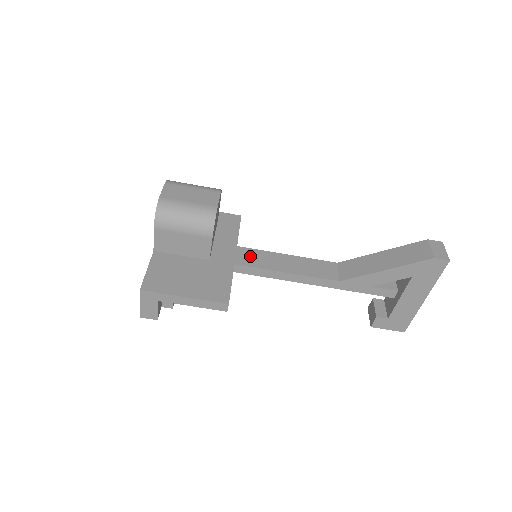
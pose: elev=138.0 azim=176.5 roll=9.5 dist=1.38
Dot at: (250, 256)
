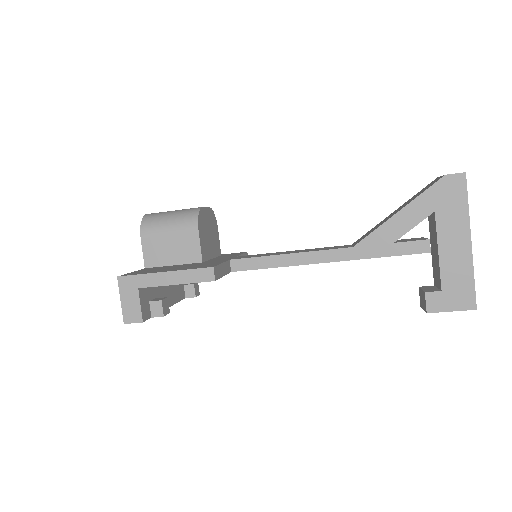
Dot at: (249, 256)
